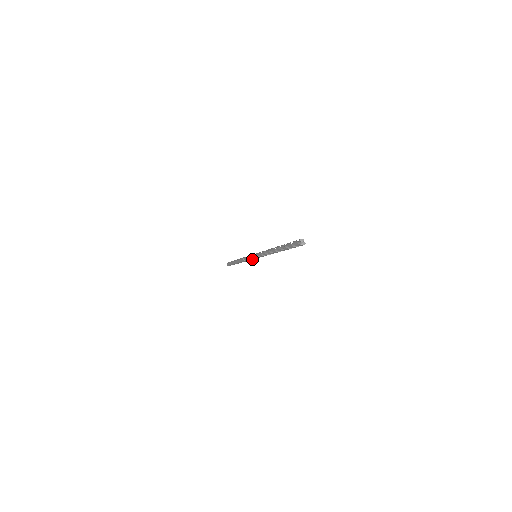
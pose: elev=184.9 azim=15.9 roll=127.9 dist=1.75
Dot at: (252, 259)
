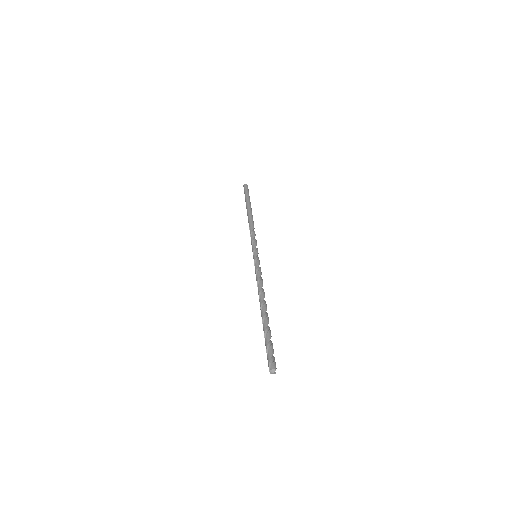
Dot at: occluded
